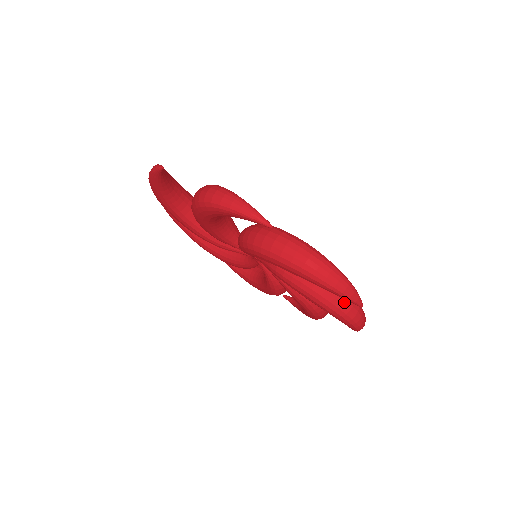
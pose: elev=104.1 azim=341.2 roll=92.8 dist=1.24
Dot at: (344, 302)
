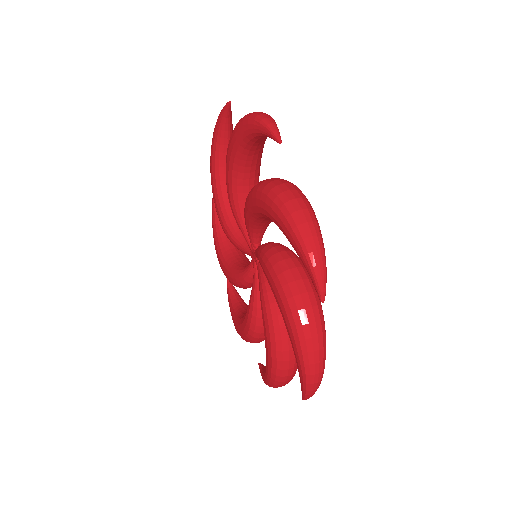
Dot at: (308, 307)
